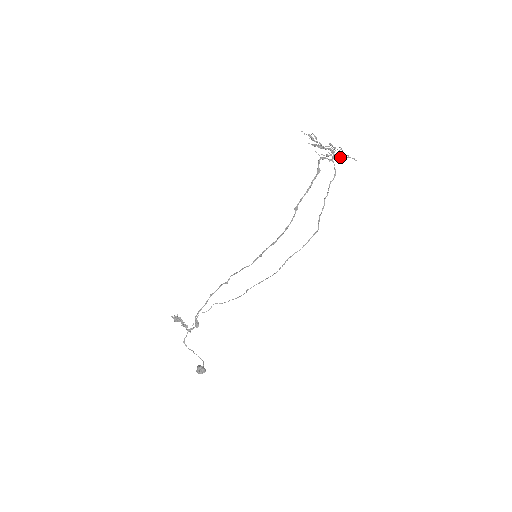
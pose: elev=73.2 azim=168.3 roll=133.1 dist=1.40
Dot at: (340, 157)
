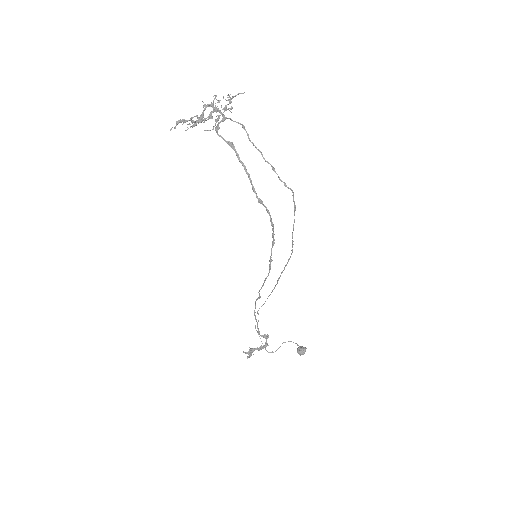
Dot at: (231, 109)
